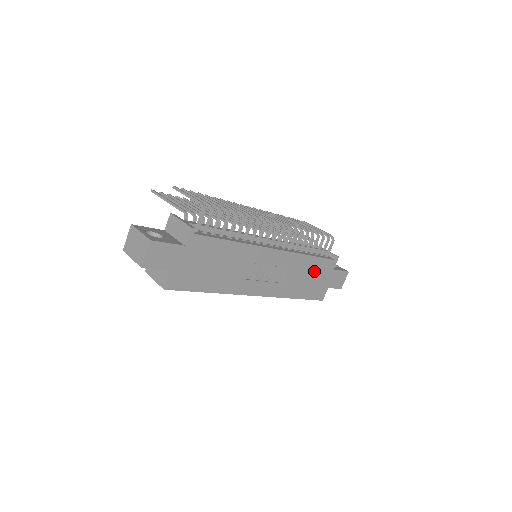
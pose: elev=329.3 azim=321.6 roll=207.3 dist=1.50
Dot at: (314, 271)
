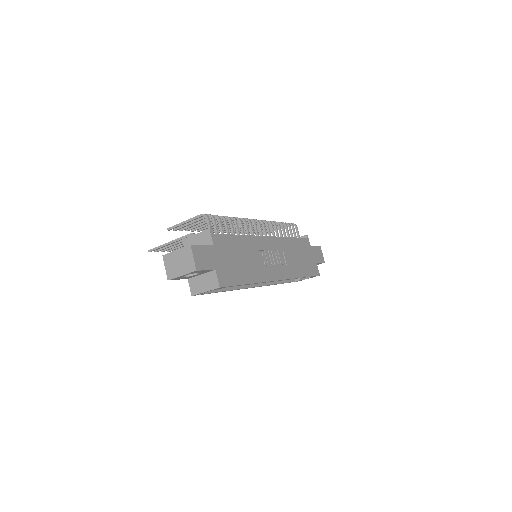
Dot at: (300, 250)
